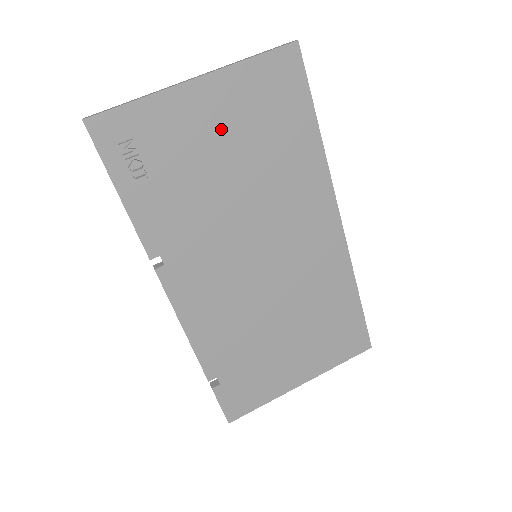
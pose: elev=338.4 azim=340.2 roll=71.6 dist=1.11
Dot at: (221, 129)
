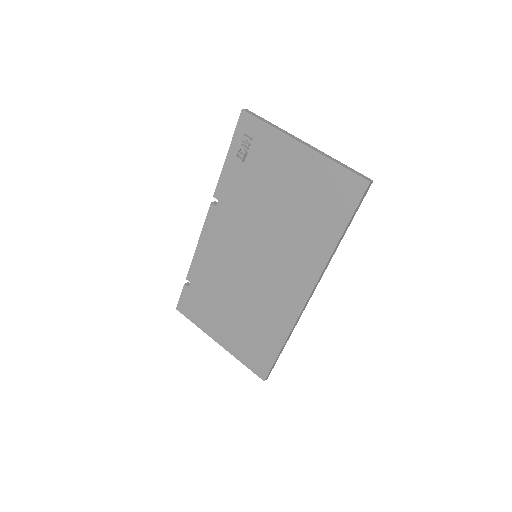
Dot at: (293, 179)
